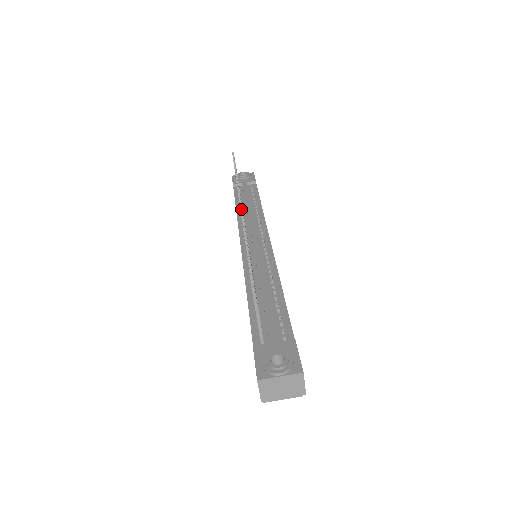
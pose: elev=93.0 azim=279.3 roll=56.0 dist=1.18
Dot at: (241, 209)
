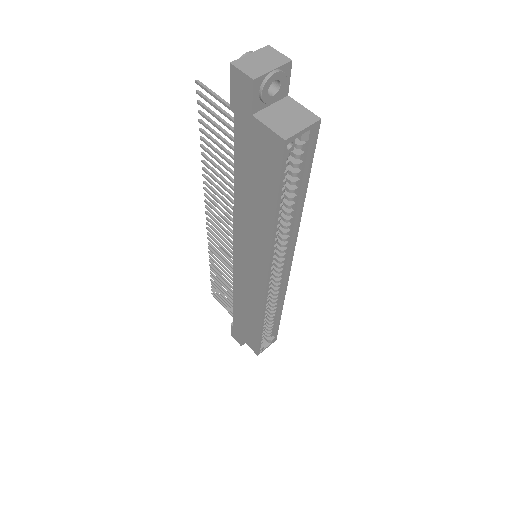
Dot at: (206, 207)
